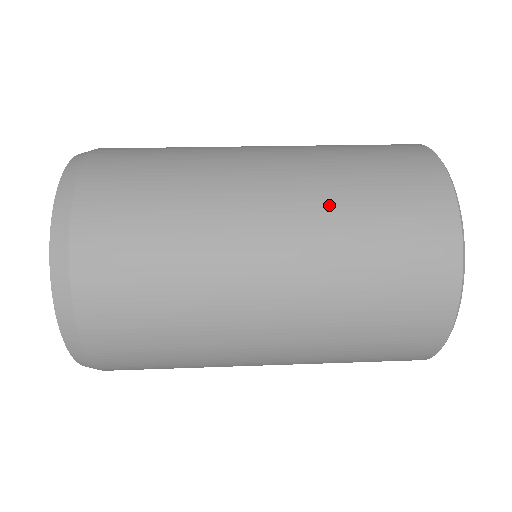
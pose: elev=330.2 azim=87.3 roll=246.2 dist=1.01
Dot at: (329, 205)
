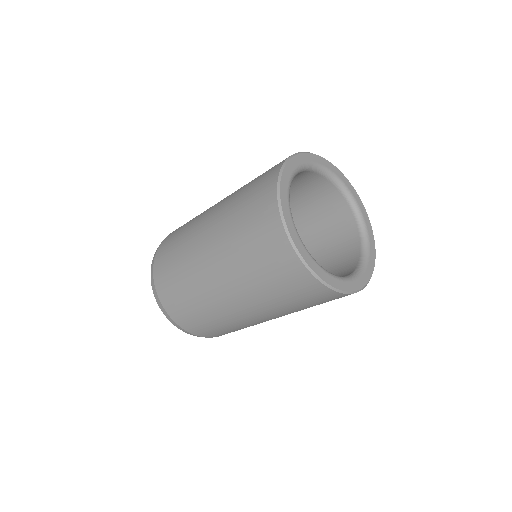
Dot at: (235, 194)
